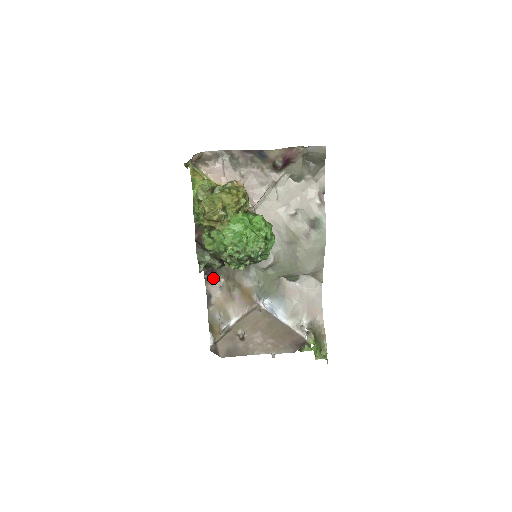
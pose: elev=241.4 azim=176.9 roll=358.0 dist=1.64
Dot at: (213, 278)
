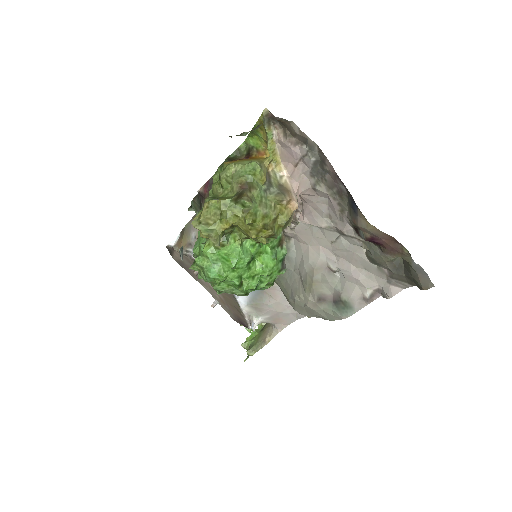
Dot at: occluded
